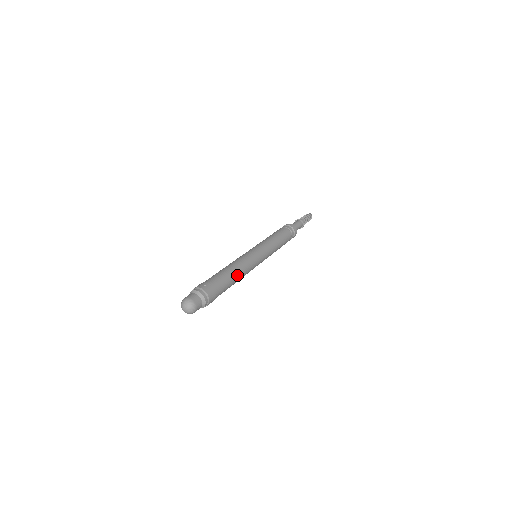
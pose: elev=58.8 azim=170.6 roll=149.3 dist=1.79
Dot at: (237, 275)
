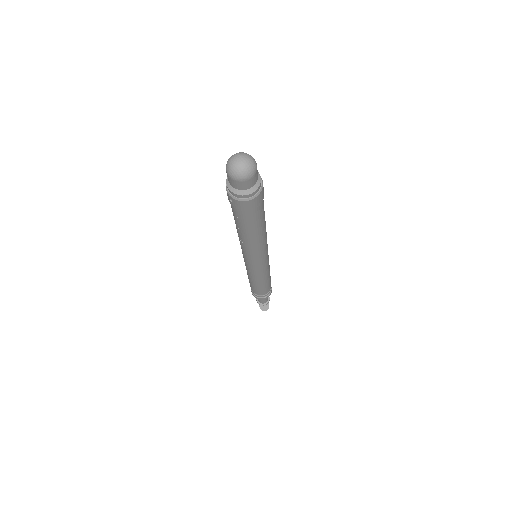
Dot at: (264, 229)
